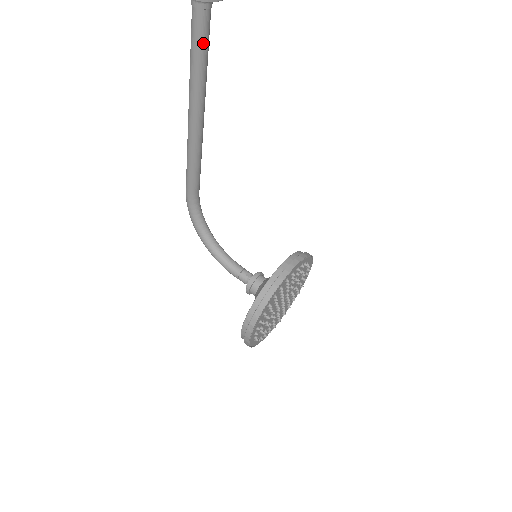
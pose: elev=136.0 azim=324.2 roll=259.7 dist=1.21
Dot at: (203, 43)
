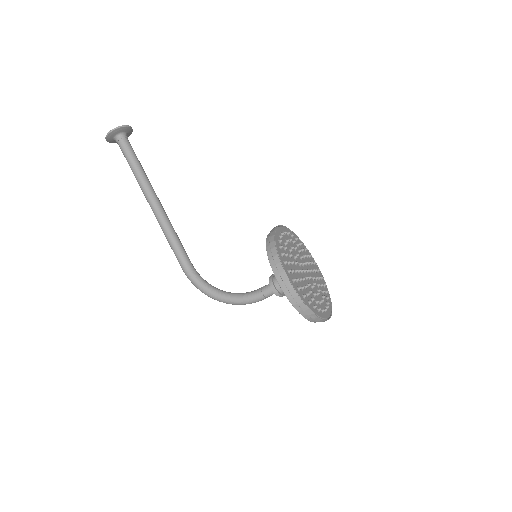
Dot at: (133, 155)
